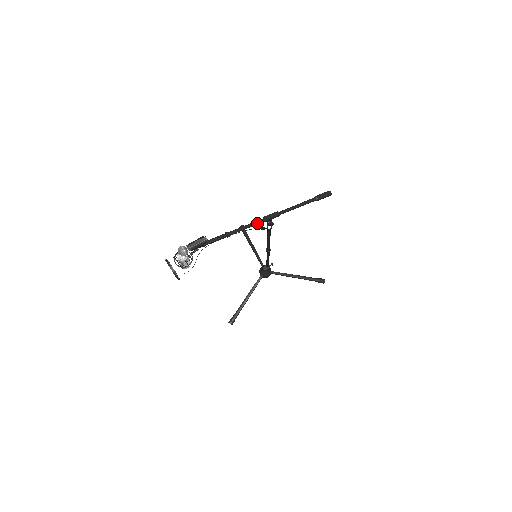
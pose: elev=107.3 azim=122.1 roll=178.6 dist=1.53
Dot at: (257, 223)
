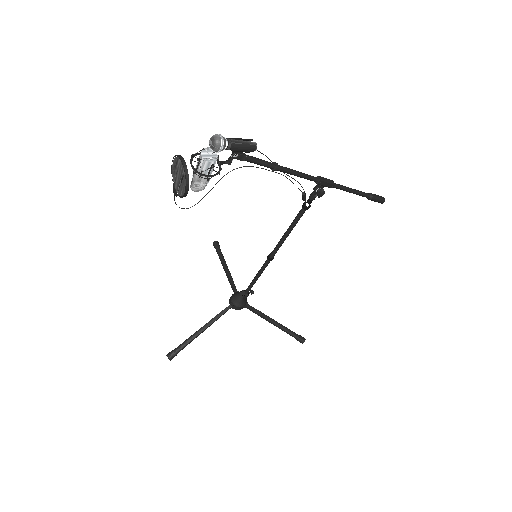
Dot at: (310, 177)
